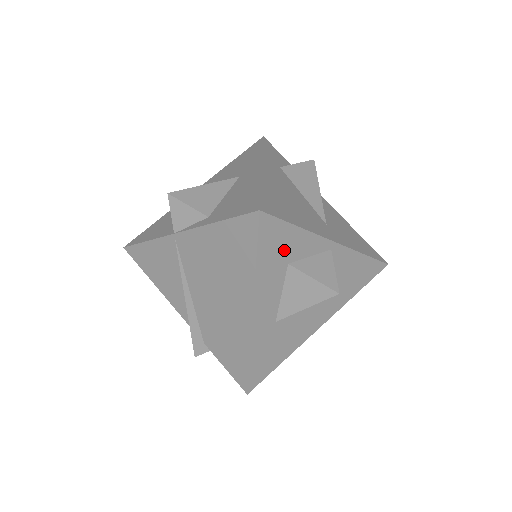
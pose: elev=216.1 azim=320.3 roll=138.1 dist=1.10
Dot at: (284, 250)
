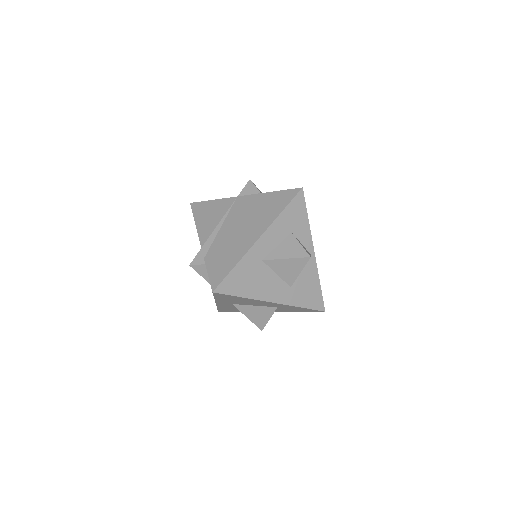
Dot at: (295, 222)
